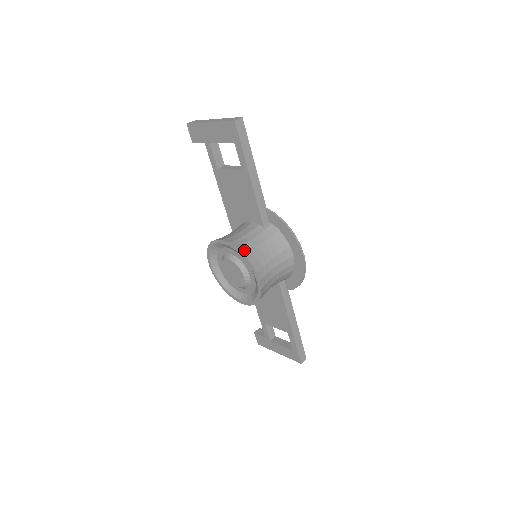
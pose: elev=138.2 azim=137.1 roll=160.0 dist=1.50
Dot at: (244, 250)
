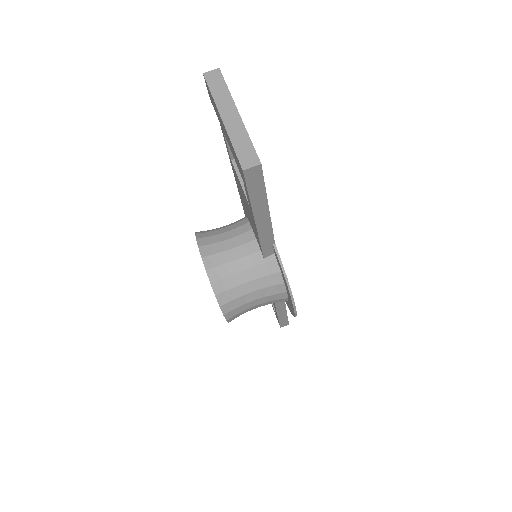
Dot at: (219, 288)
